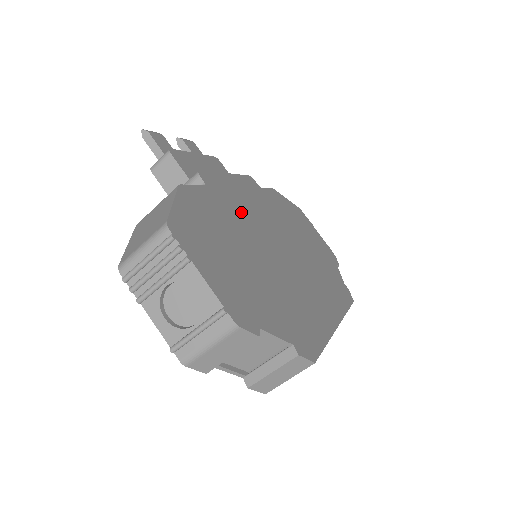
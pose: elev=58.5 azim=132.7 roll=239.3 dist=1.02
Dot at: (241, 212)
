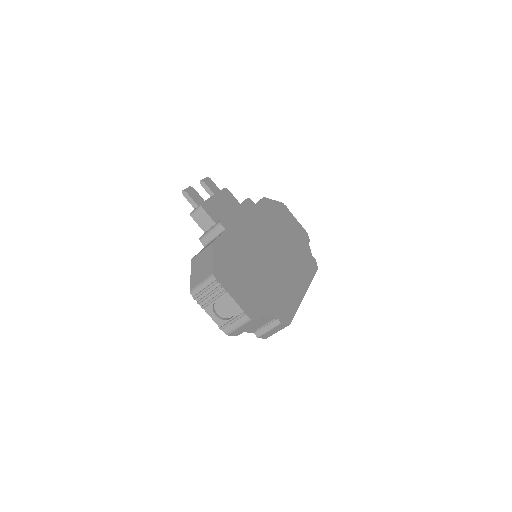
Dot at: (246, 238)
